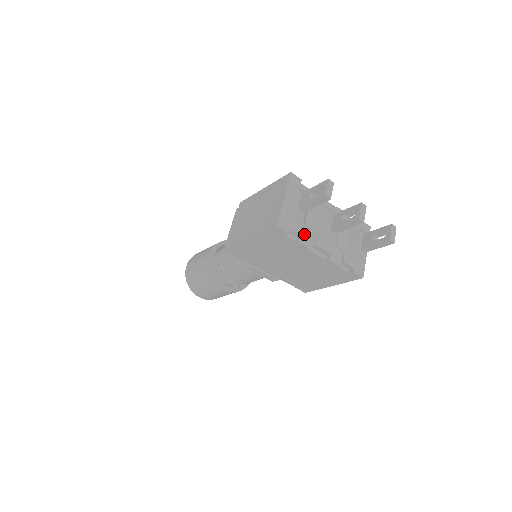
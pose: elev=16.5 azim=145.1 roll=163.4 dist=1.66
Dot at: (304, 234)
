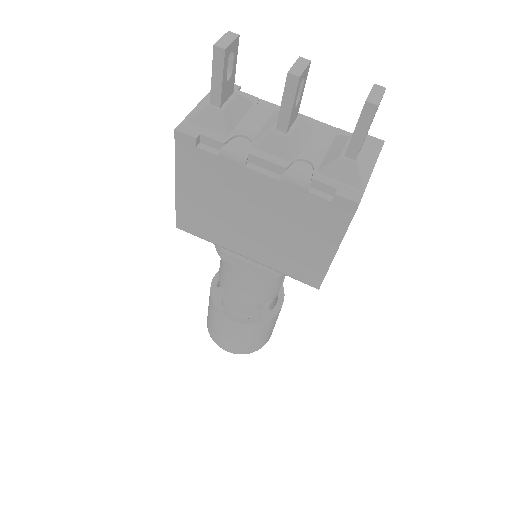
Dot at: (231, 143)
